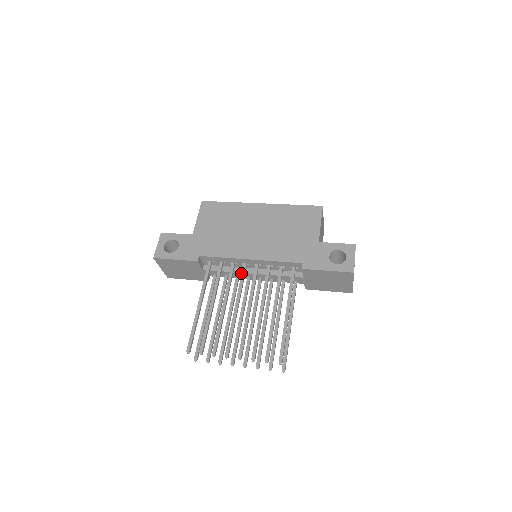
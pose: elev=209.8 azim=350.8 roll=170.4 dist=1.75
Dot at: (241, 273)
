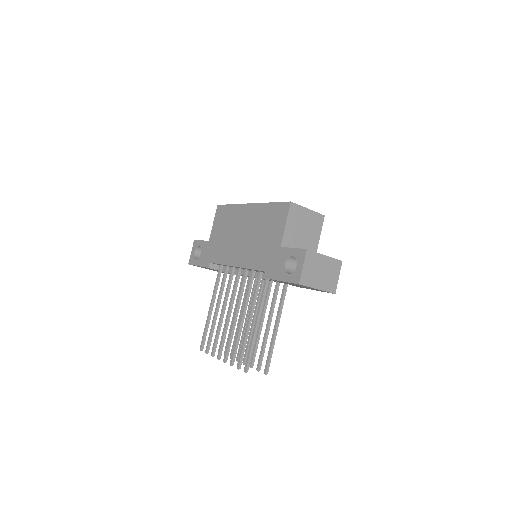
Dot at: (235, 278)
